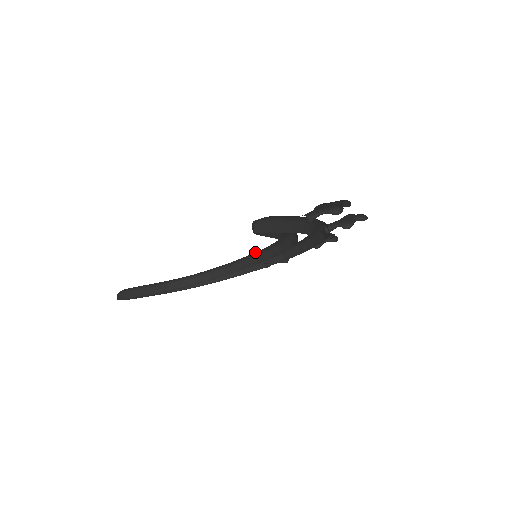
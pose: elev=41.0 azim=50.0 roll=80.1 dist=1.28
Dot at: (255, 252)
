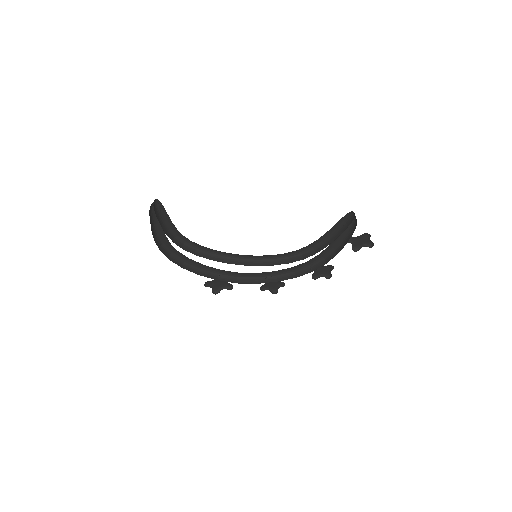
Dot at: (249, 256)
